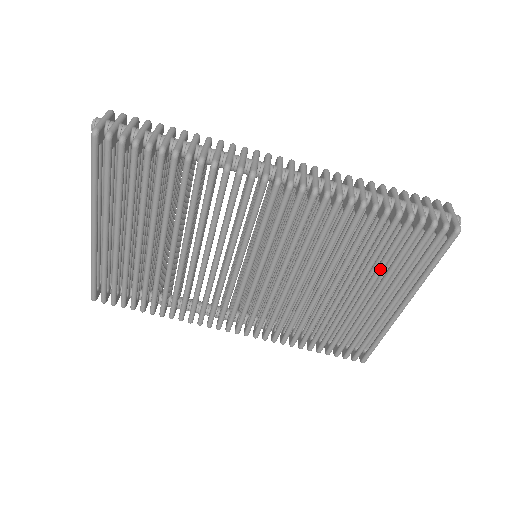
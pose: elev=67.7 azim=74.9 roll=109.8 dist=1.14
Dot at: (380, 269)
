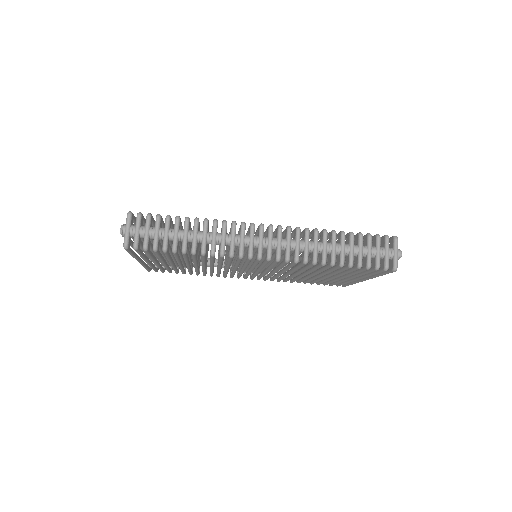
Dot at: occluded
